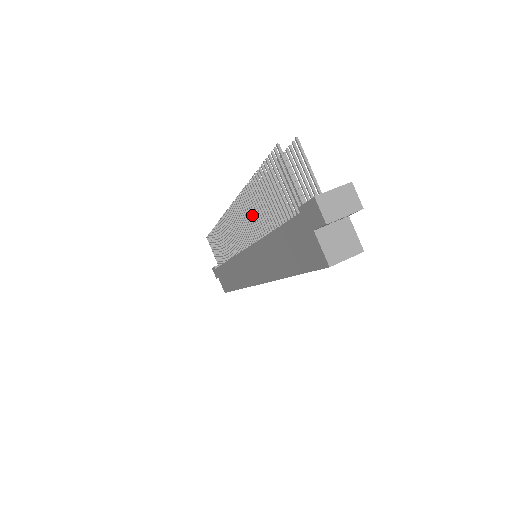
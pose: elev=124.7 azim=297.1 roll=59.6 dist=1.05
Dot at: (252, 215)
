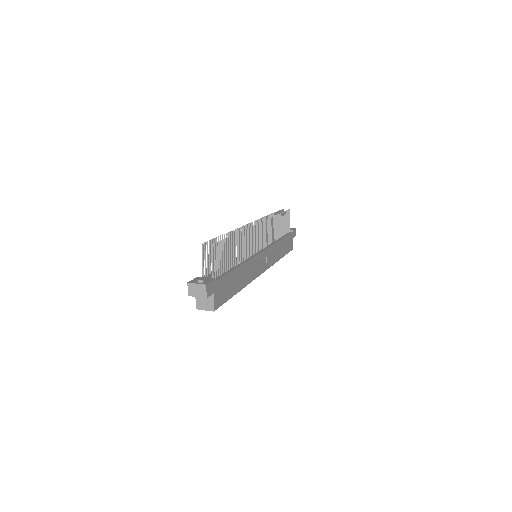
Dot at: occluded
